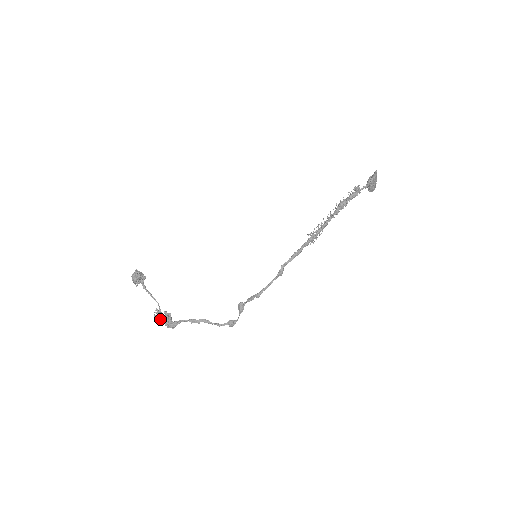
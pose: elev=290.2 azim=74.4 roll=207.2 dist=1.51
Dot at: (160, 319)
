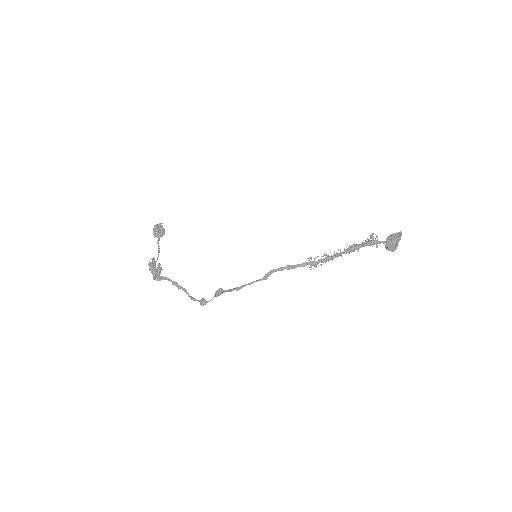
Dot at: (151, 266)
